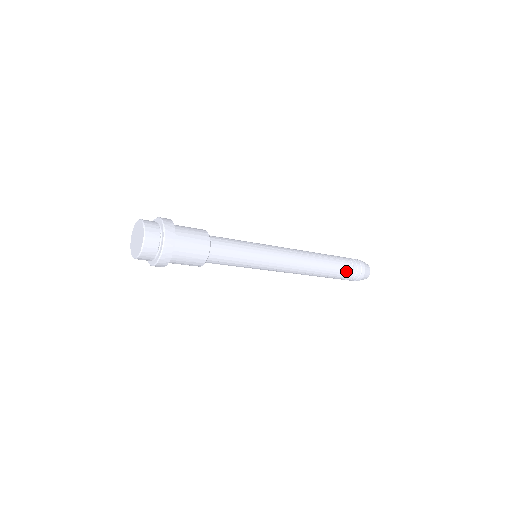
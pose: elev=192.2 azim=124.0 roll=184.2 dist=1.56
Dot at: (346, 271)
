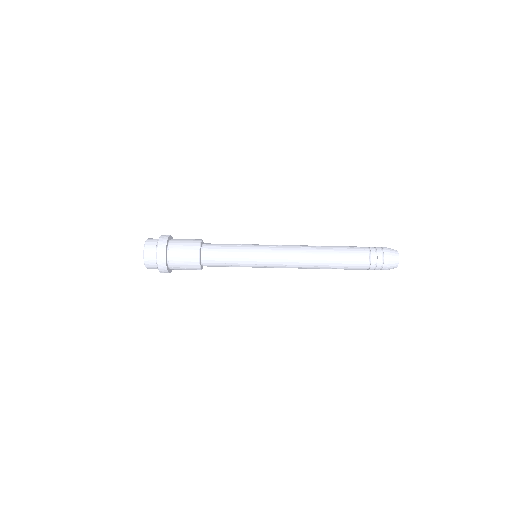
Dot at: (361, 259)
